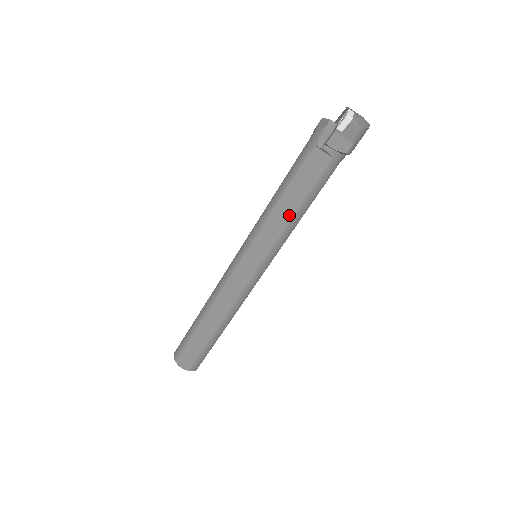
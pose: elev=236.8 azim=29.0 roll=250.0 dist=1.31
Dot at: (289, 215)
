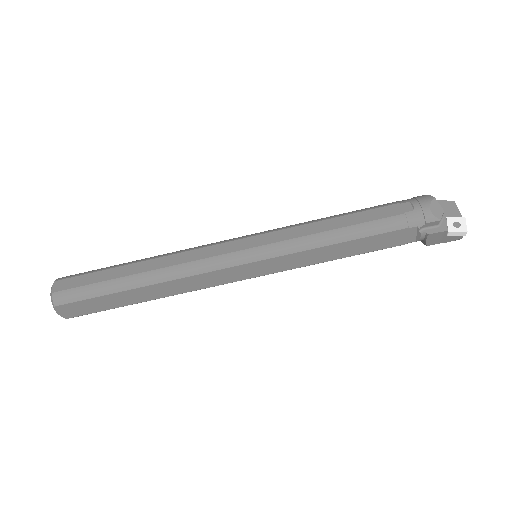
Dot at: (335, 257)
